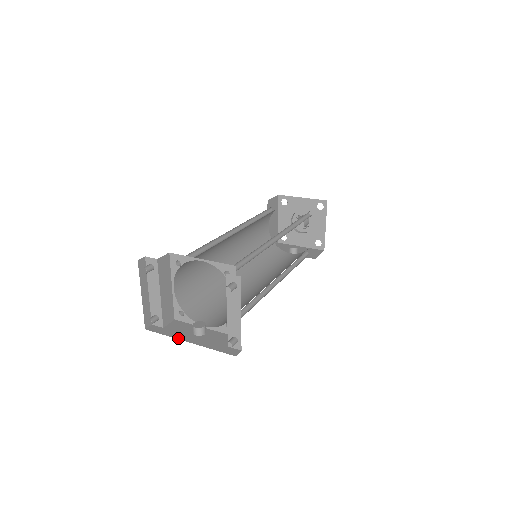
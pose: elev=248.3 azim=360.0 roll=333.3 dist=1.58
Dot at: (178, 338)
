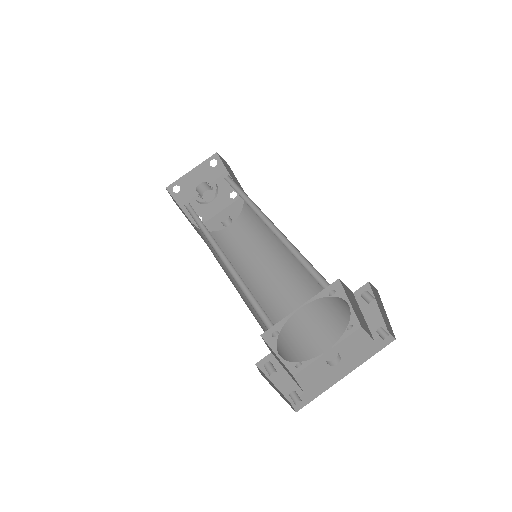
Dot at: (333, 383)
